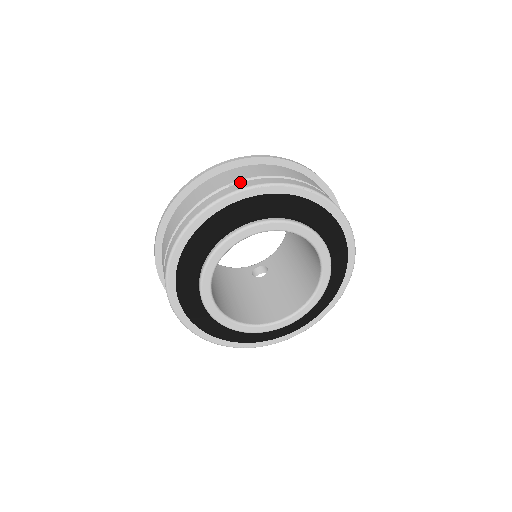
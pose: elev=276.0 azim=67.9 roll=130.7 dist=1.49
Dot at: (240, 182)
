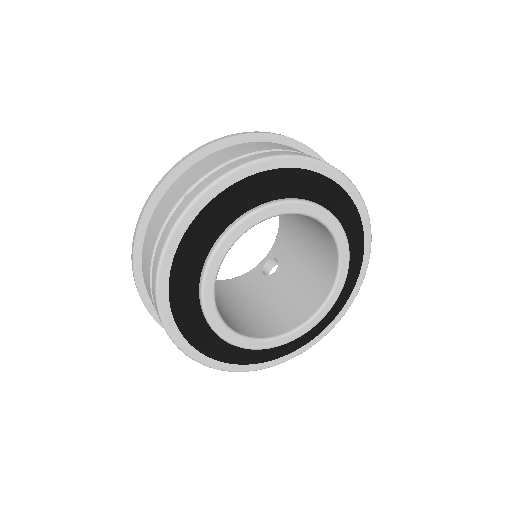
Dot at: (194, 187)
